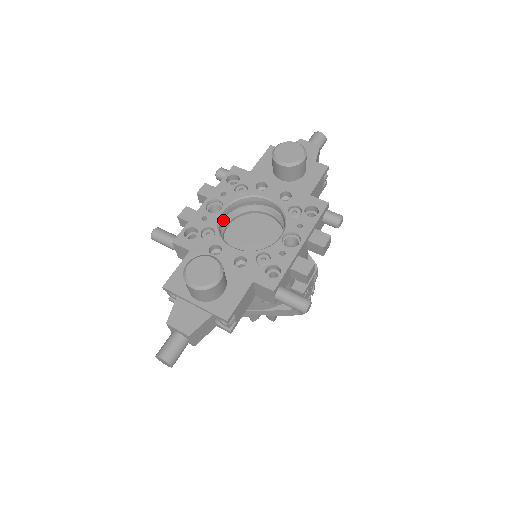
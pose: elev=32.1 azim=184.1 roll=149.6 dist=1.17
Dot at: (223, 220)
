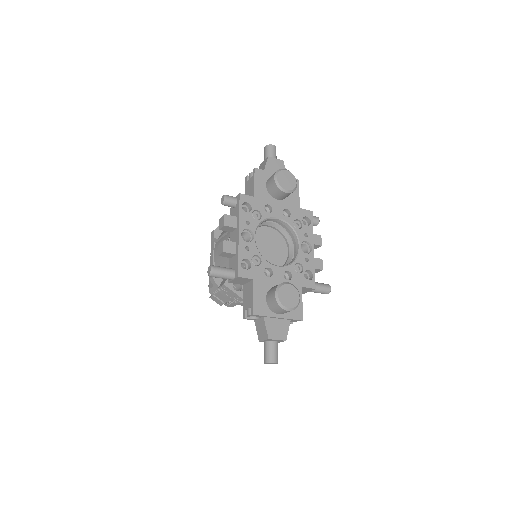
Dot at: occluded
